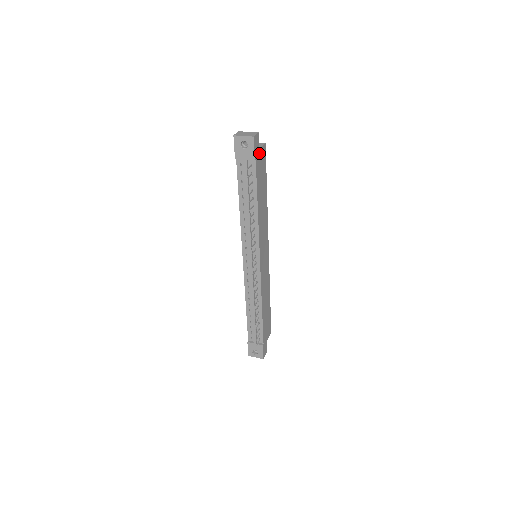
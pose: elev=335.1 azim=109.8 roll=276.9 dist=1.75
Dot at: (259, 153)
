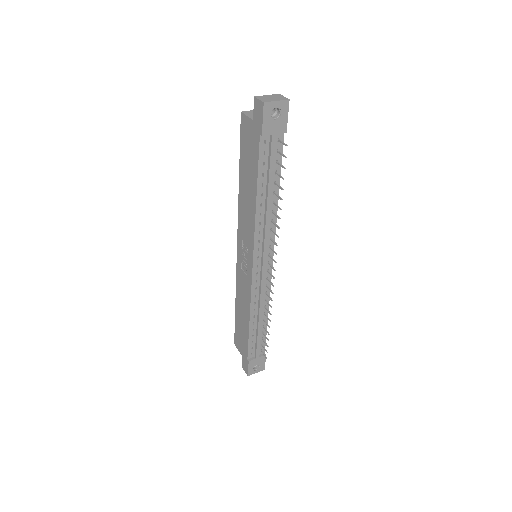
Dot at: occluded
